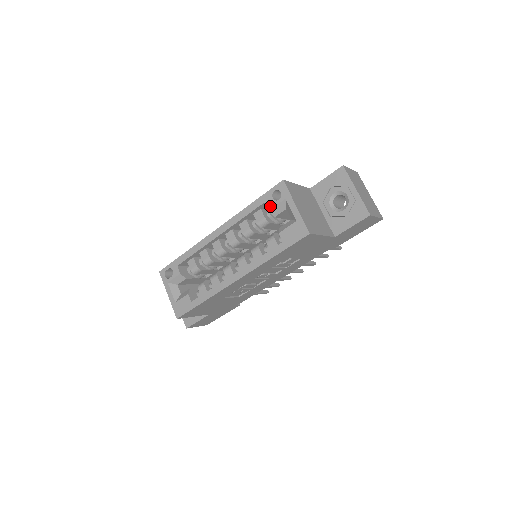
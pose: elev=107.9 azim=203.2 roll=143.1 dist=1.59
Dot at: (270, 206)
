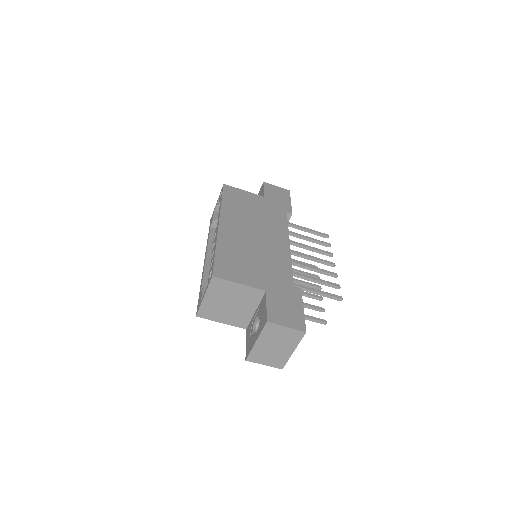
Dot at: (210, 271)
